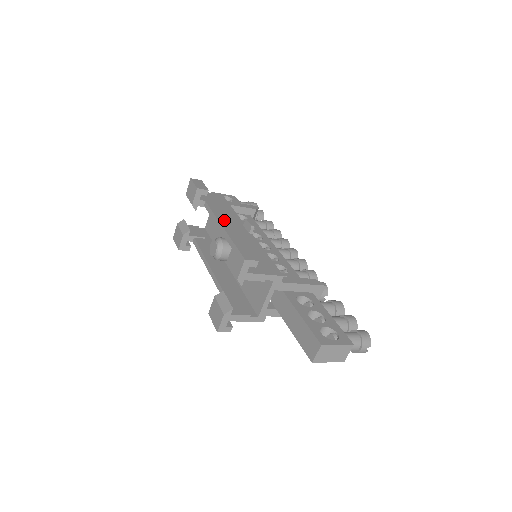
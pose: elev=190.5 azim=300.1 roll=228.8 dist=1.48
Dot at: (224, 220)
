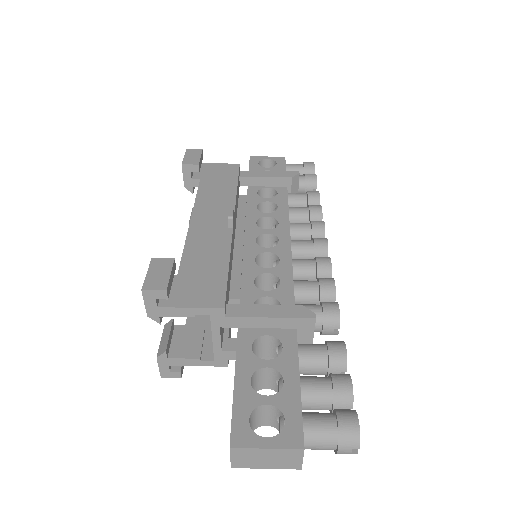
Dot at: (203, 209)
